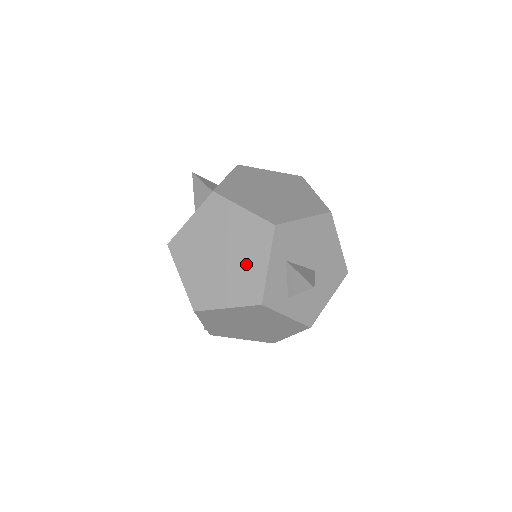
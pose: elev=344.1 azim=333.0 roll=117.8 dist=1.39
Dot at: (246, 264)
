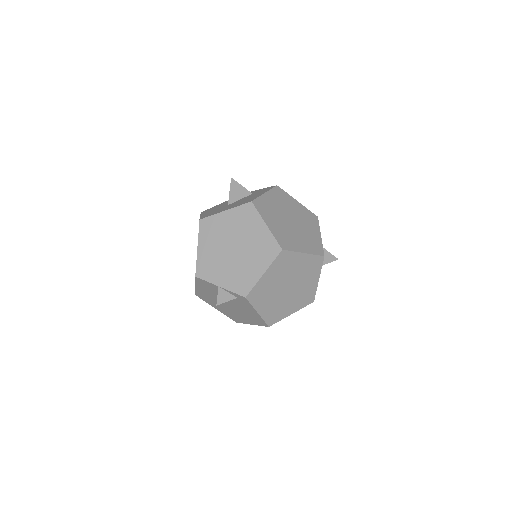
Dot at: (309, 231)
